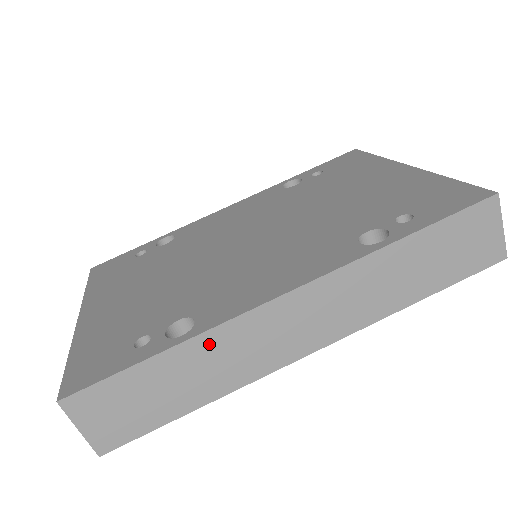
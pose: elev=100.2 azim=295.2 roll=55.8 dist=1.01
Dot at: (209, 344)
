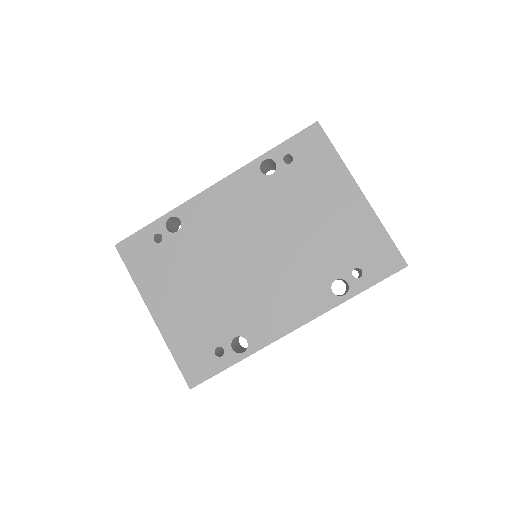
Dot at: occluded
